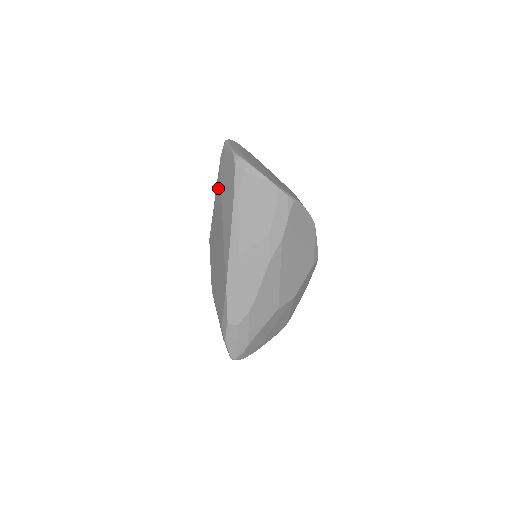
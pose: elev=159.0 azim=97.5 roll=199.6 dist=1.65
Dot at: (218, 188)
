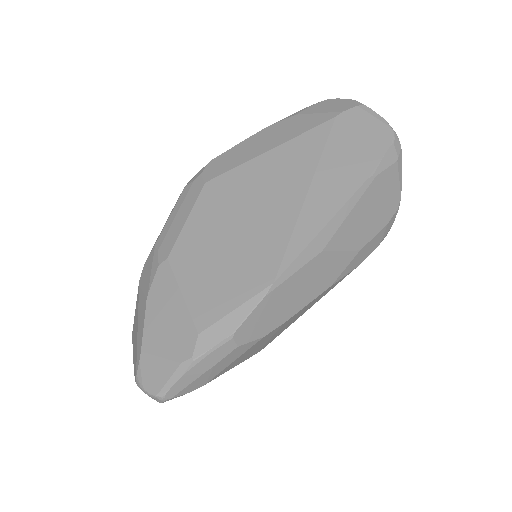
Dot at: (311, 139)
